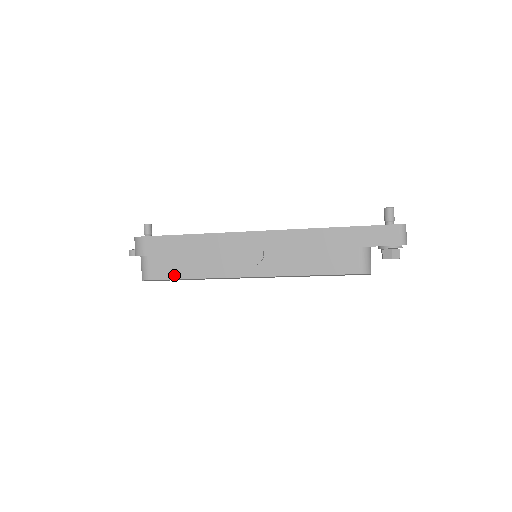
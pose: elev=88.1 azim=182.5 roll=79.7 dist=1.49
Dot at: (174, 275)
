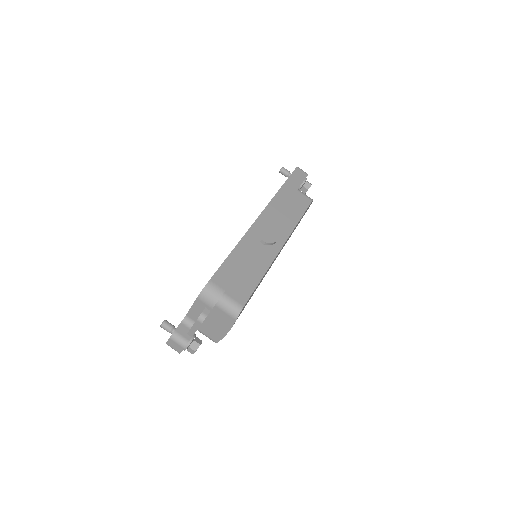
Dot at: (252, 287)
